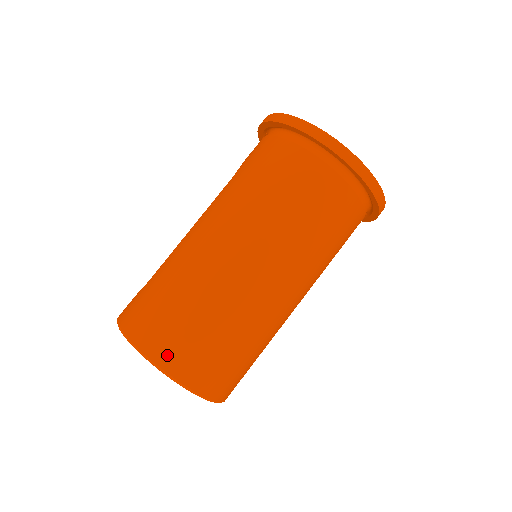
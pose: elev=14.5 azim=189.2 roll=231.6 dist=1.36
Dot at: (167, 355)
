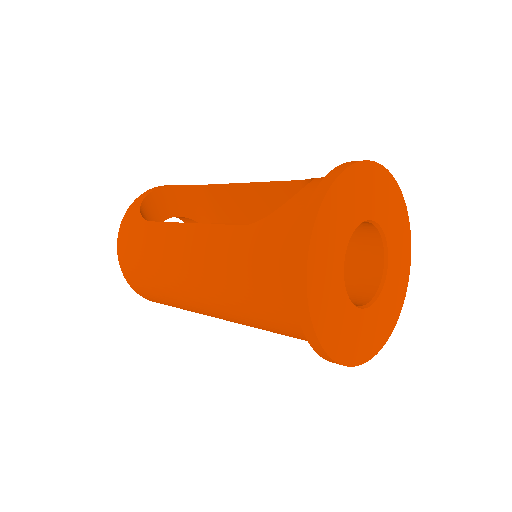
Dot at: (138, 290)
